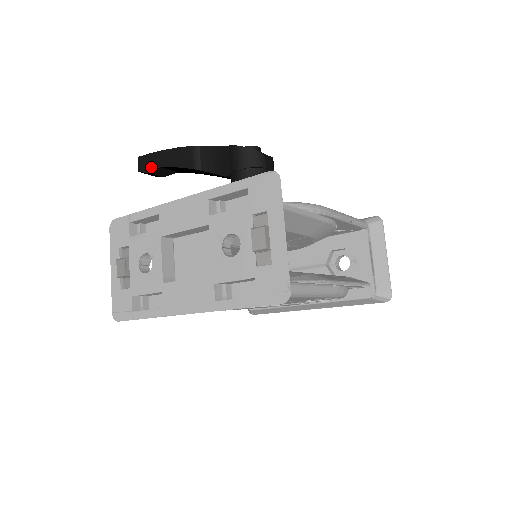
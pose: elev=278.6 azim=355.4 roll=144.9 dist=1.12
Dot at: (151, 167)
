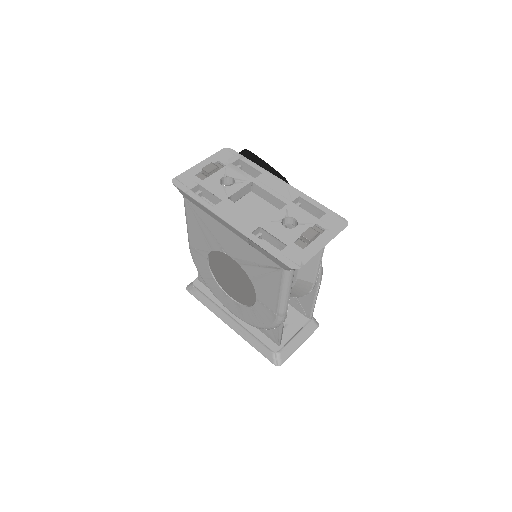
Dot at: occluded
